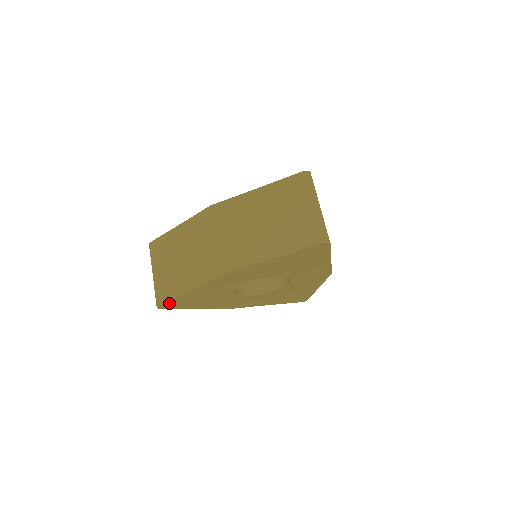
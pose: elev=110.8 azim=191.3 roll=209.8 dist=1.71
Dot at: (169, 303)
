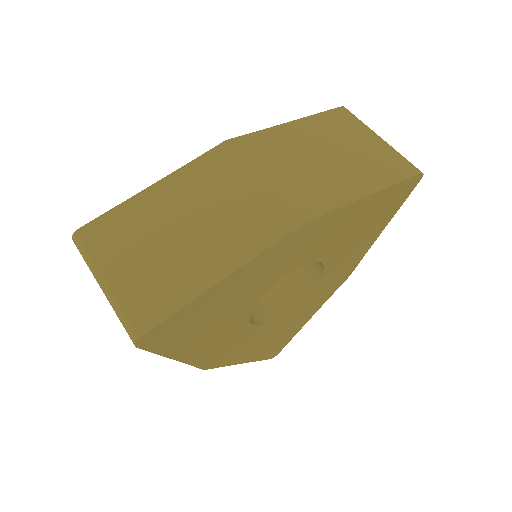
Dot at: (165, 325)
